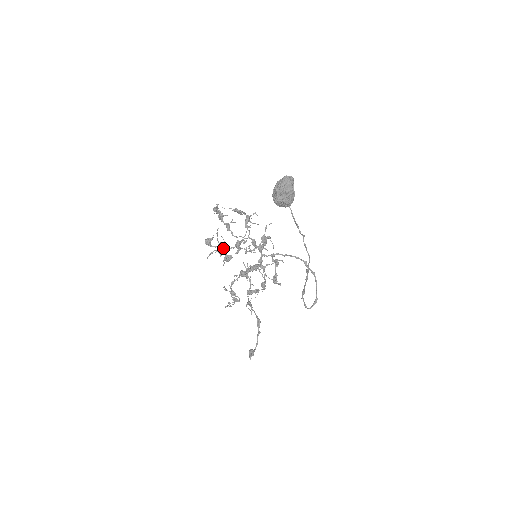
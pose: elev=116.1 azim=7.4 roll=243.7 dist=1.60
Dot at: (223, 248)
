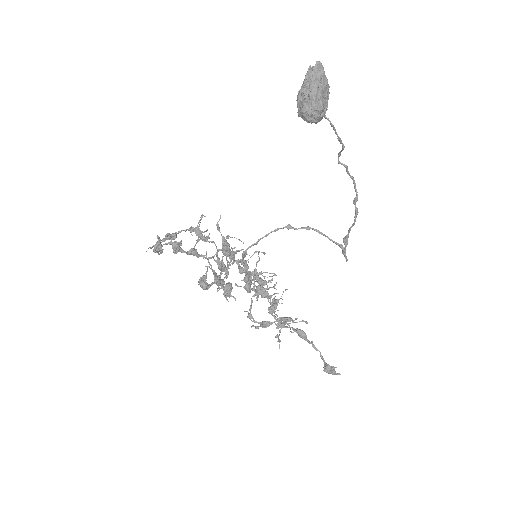
Dot at: (219, 279)
